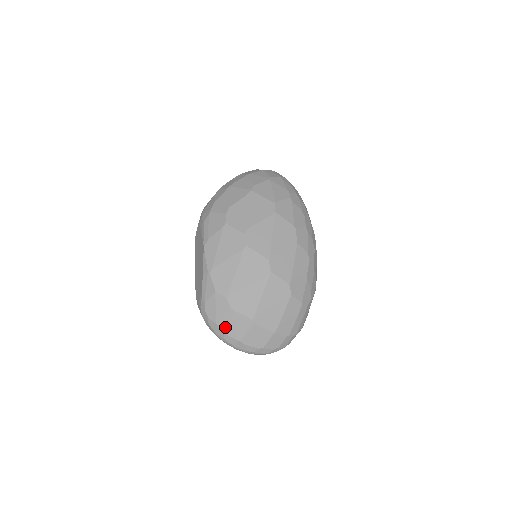
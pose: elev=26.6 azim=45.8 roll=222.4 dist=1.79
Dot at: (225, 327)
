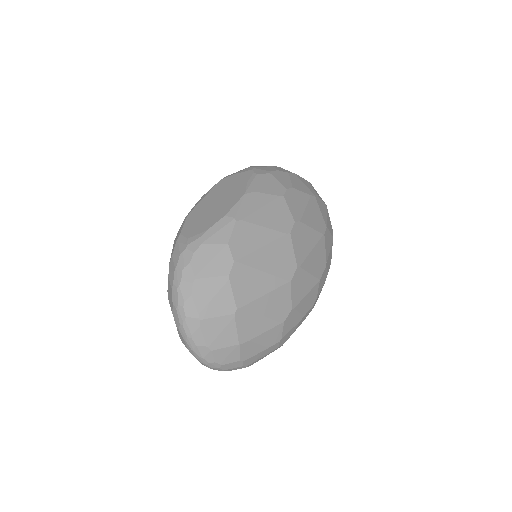
Dot at: (201, 289)
